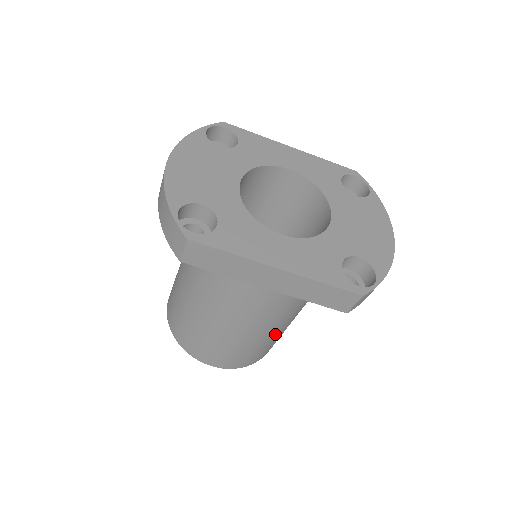
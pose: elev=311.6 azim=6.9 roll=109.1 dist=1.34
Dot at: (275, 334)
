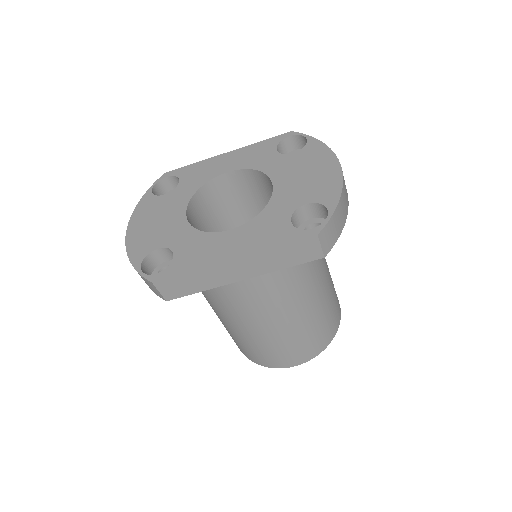
Dot at: (314, 310)
